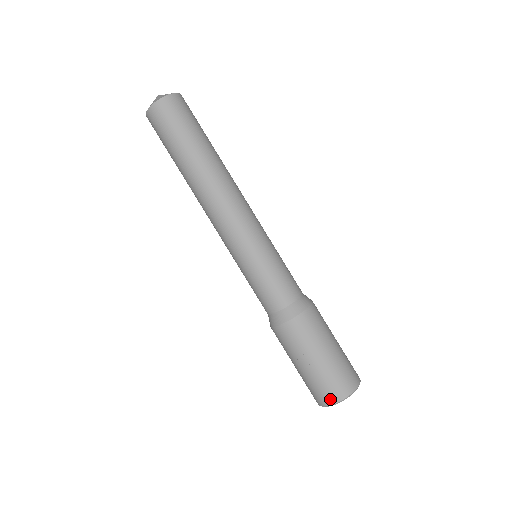
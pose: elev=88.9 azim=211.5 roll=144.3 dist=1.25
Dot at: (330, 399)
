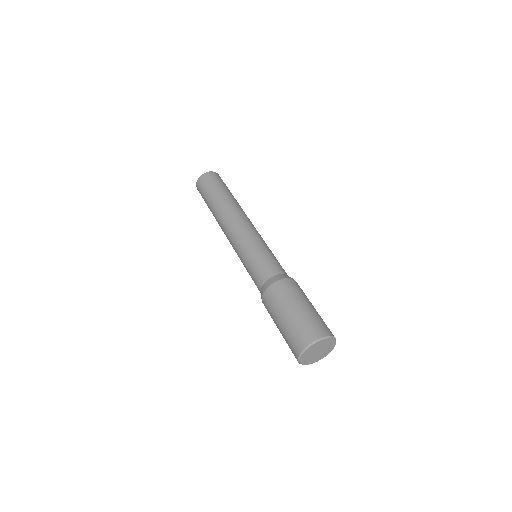
Dot at: (324, 332)
